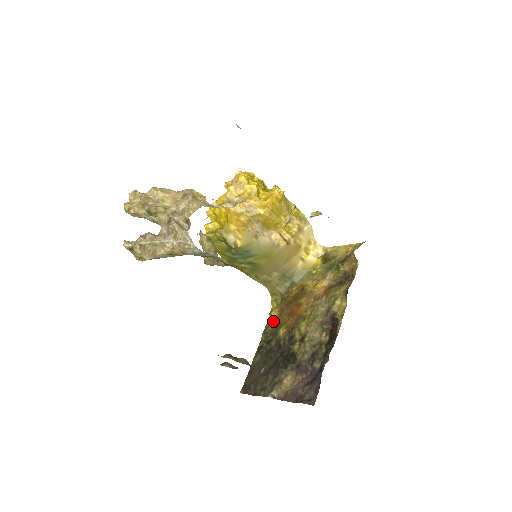
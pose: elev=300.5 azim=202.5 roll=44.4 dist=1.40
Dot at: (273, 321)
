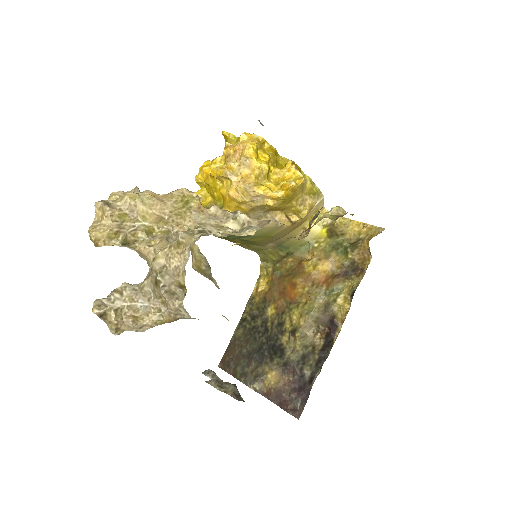
Dot at: (261, 293)
